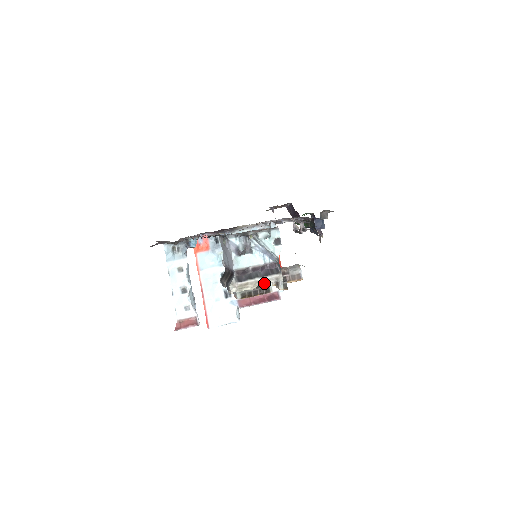
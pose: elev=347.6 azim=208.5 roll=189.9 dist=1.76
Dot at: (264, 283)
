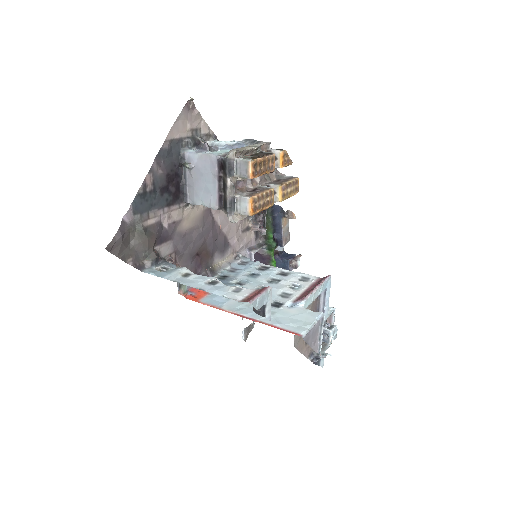
Dot at: (256, 146)
